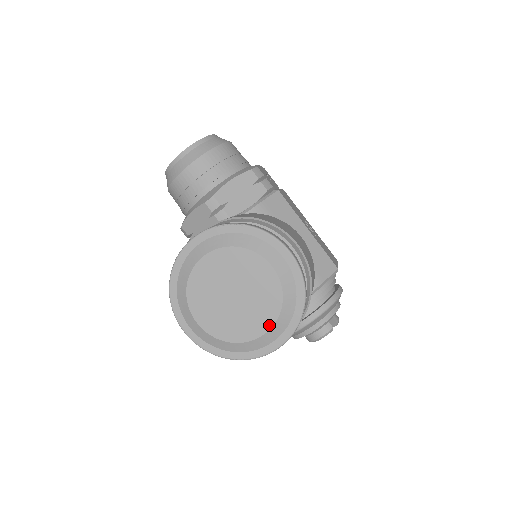
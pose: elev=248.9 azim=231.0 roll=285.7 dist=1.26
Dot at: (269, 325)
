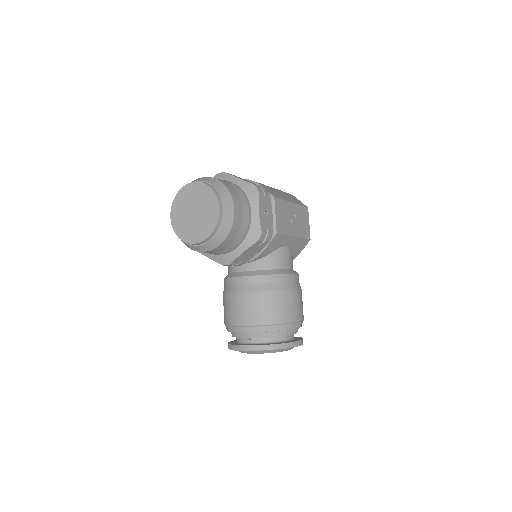
Dot at: occluded
